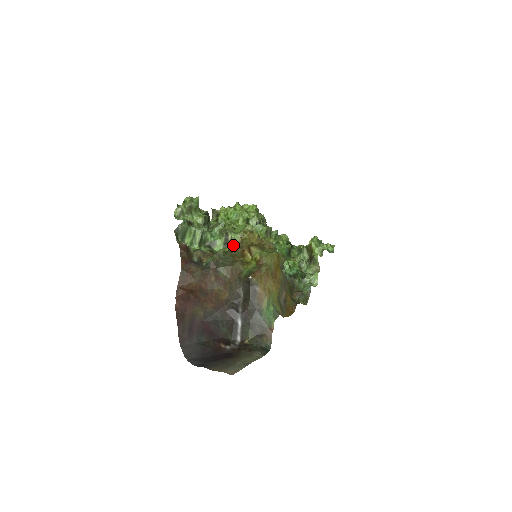
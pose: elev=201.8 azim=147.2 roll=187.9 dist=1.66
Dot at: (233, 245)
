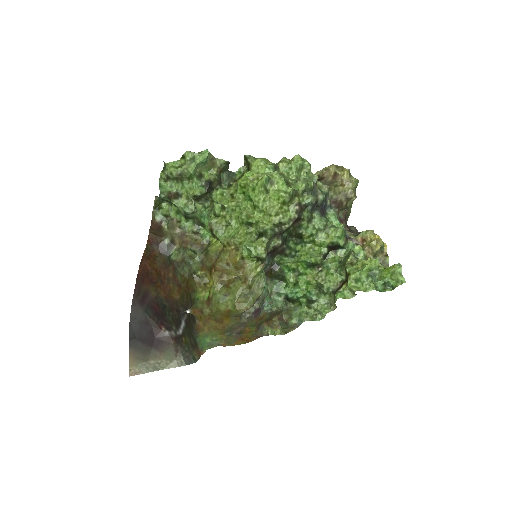
Dot at: (213, 247)
